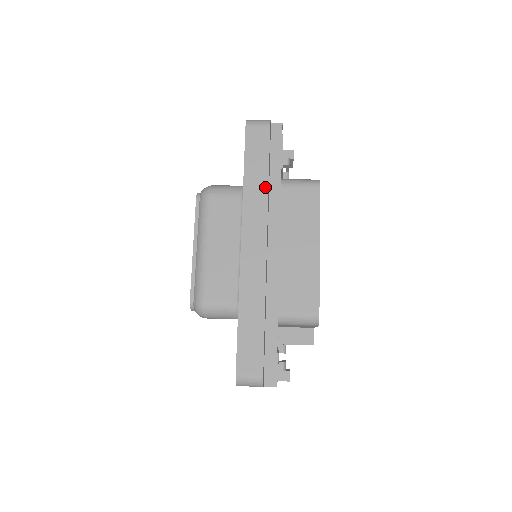
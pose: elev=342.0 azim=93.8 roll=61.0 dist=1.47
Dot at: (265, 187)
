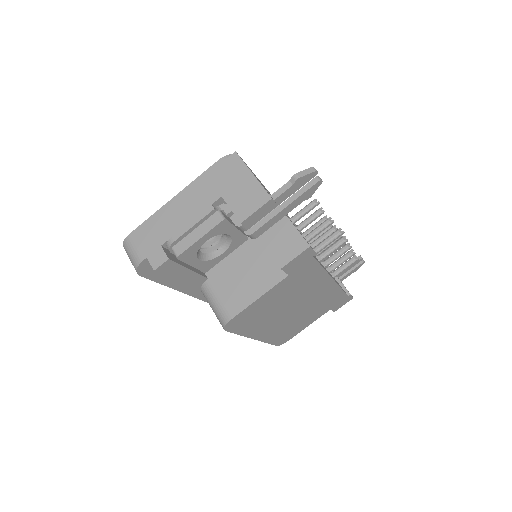
Dot at: occluded
